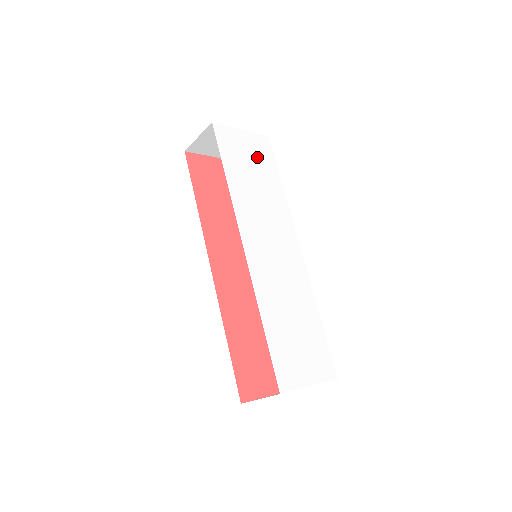
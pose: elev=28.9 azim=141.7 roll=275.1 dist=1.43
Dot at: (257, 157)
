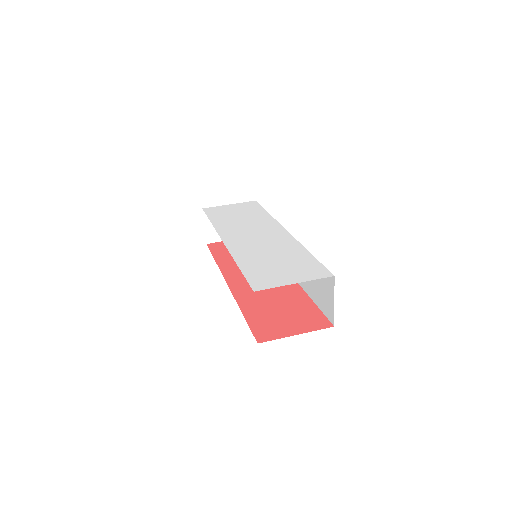
Dot at: (242, 209)
